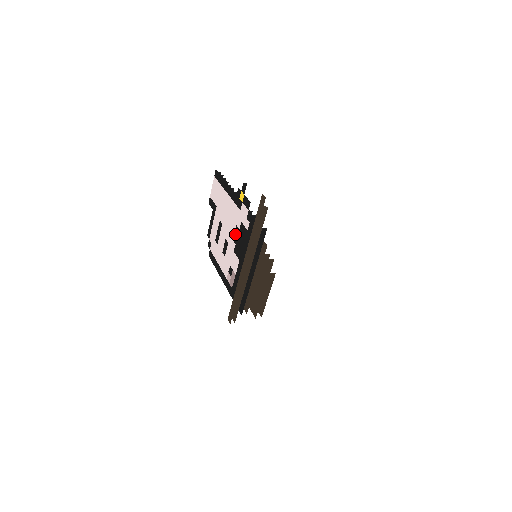
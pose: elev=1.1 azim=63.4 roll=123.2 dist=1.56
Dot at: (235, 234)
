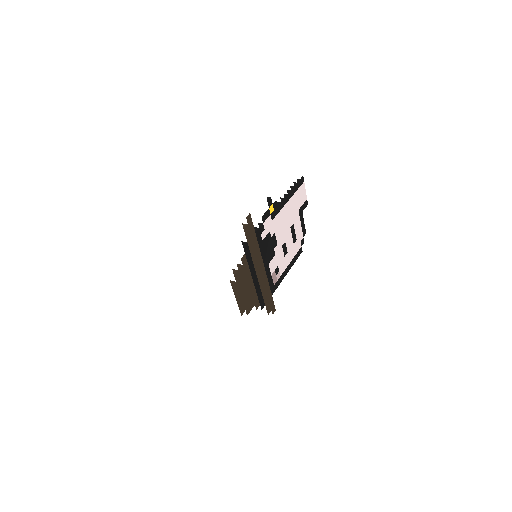
Dot at: occluded
